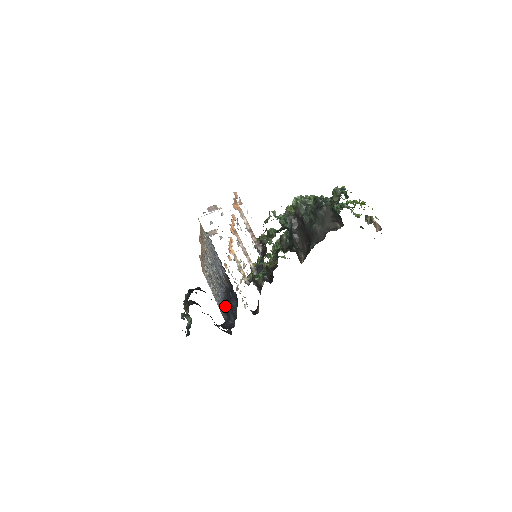
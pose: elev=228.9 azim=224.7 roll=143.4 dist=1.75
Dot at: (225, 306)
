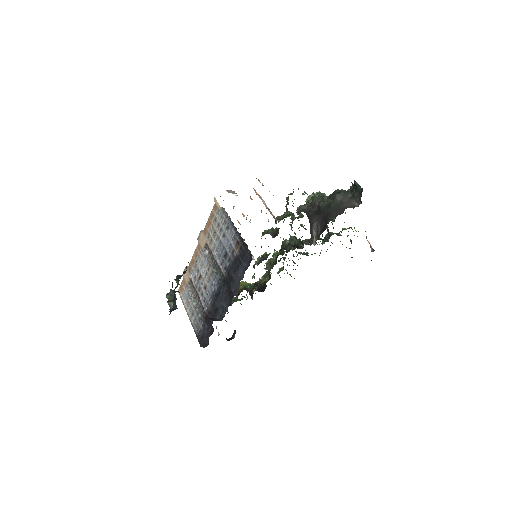
Dot at: (212, 303)
